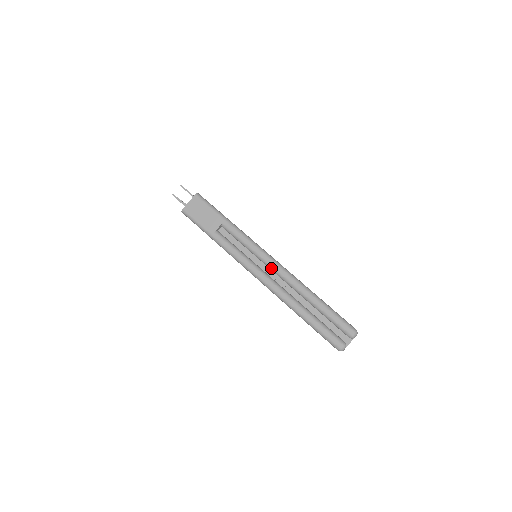
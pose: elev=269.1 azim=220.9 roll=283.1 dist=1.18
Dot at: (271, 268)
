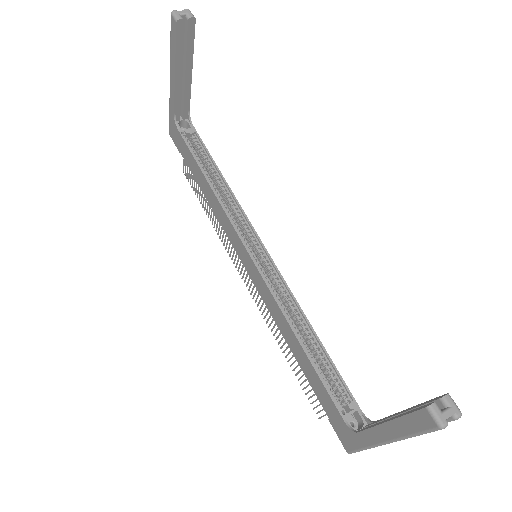
Dot at: occluded
